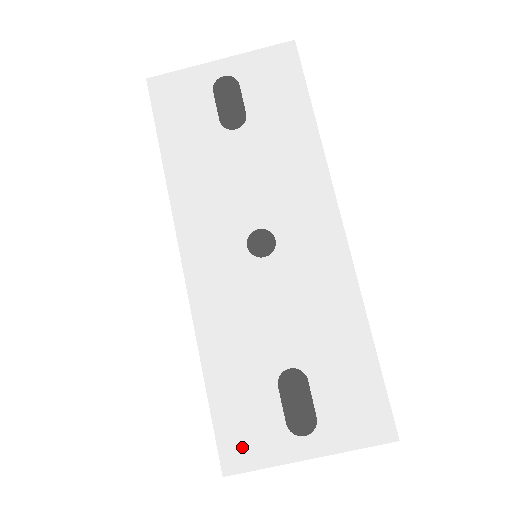
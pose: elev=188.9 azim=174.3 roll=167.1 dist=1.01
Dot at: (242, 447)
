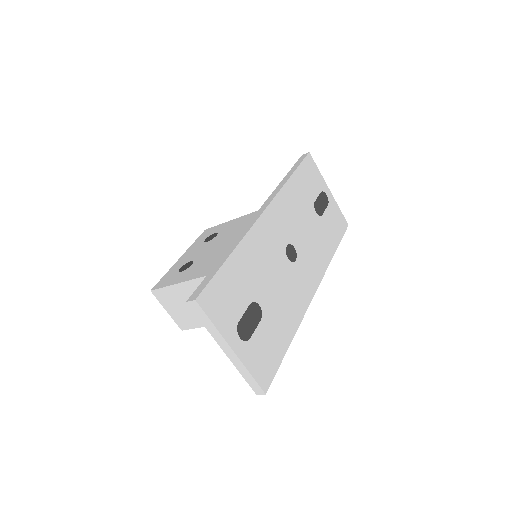
Dot at: (215, 302)
